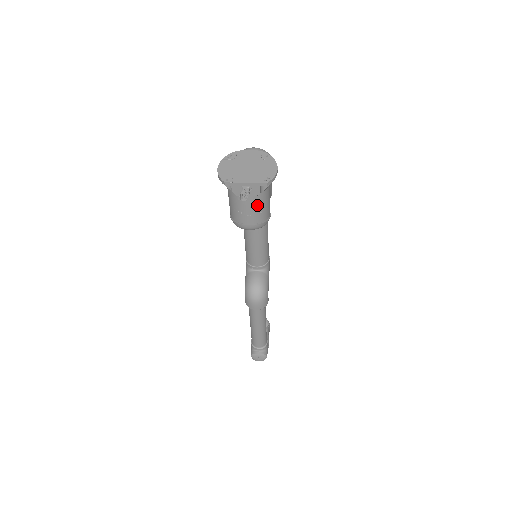
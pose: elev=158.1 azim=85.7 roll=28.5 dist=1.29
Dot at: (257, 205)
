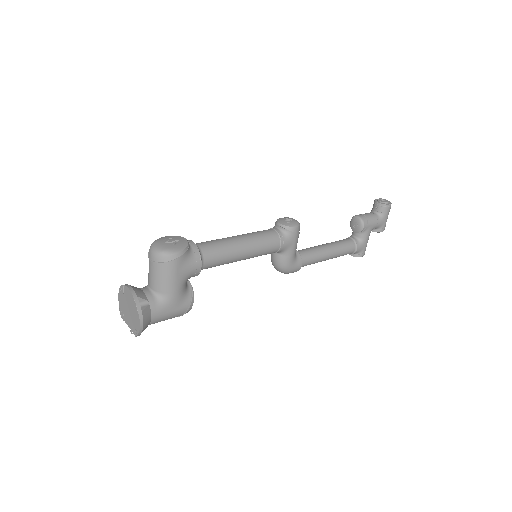
Dot at: occluded
